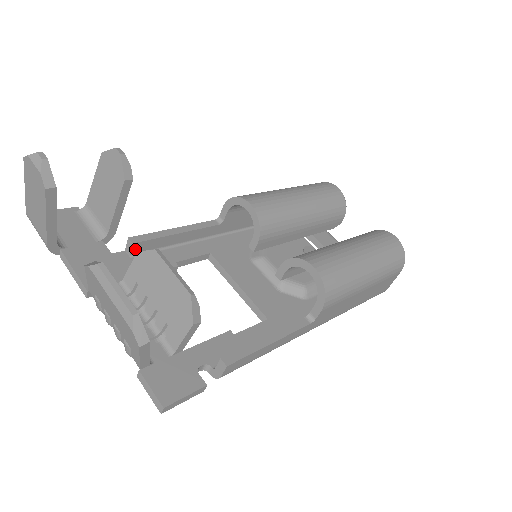
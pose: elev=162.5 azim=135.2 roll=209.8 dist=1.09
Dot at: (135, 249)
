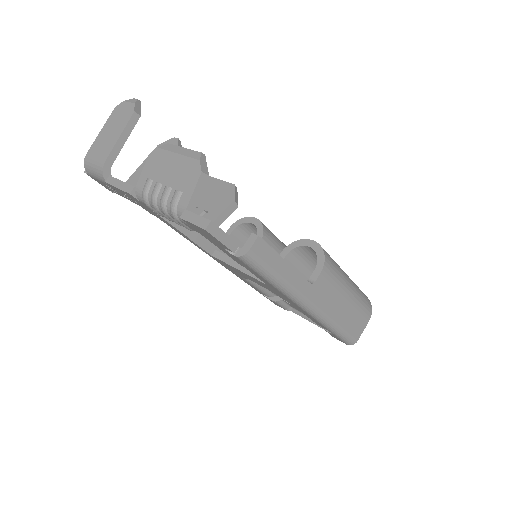
Dot at: occluded
